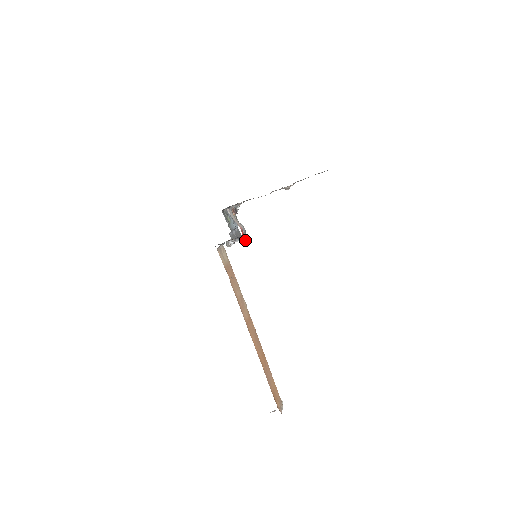
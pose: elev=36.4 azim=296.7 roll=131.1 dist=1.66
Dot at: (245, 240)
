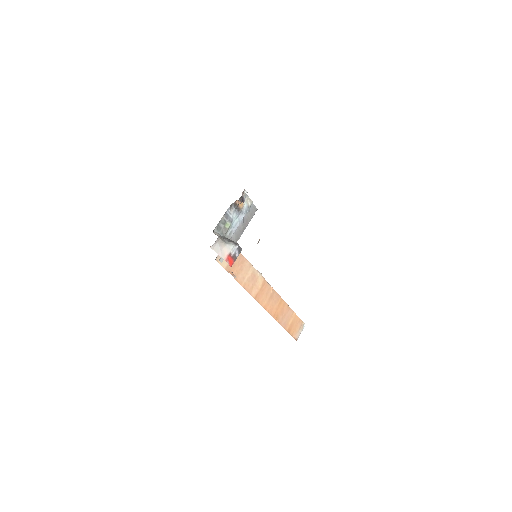
Dot at: (234, 261)
